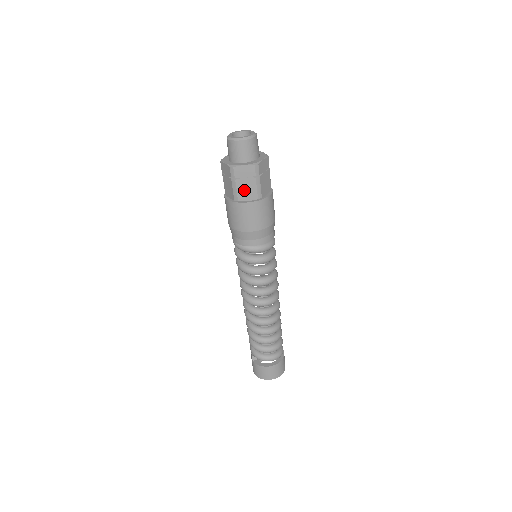
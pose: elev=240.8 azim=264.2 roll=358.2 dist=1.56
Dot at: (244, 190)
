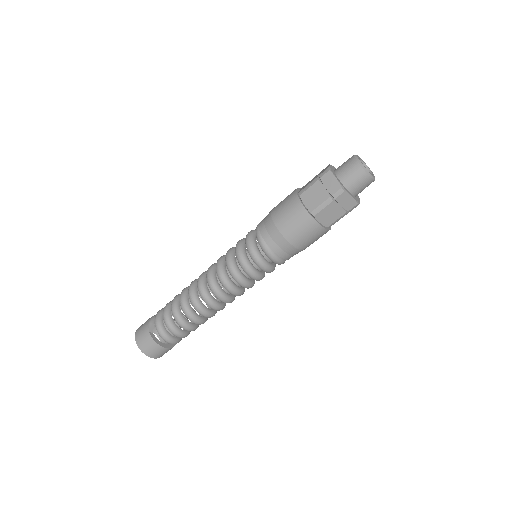
Dot at: (328, 213)
